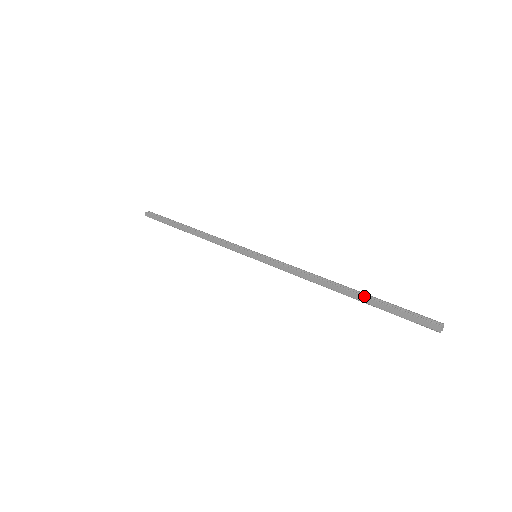
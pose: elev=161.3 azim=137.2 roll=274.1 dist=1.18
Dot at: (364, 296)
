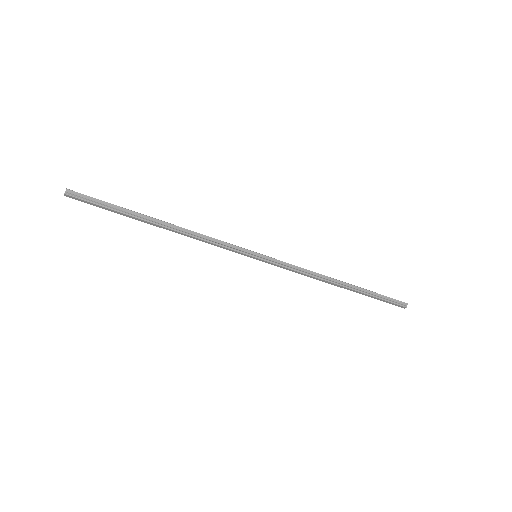
Dot at: (359, 291)
